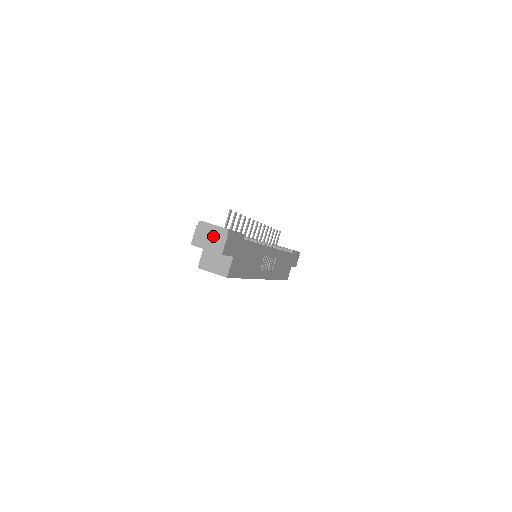
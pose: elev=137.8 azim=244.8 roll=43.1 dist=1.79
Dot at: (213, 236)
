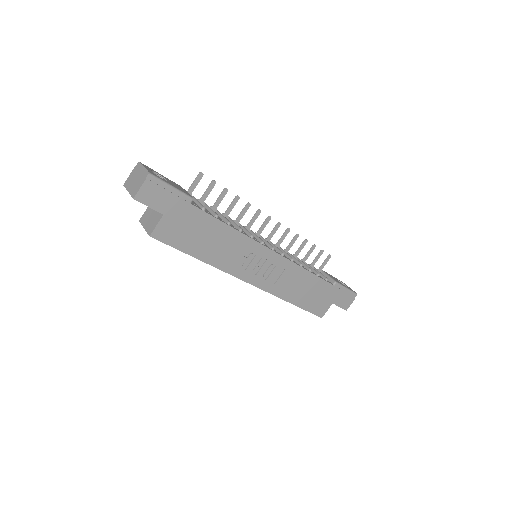
Dot at: (138, 178)
